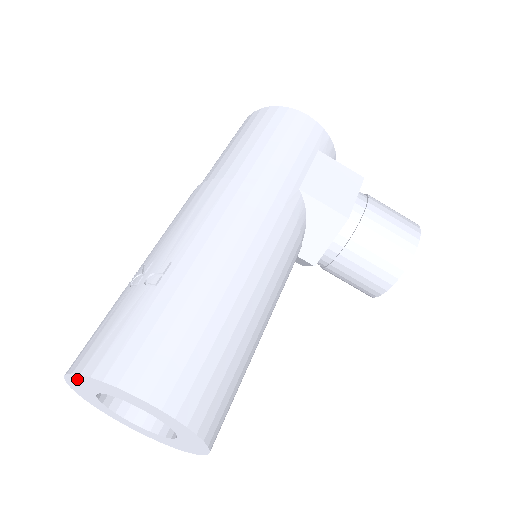
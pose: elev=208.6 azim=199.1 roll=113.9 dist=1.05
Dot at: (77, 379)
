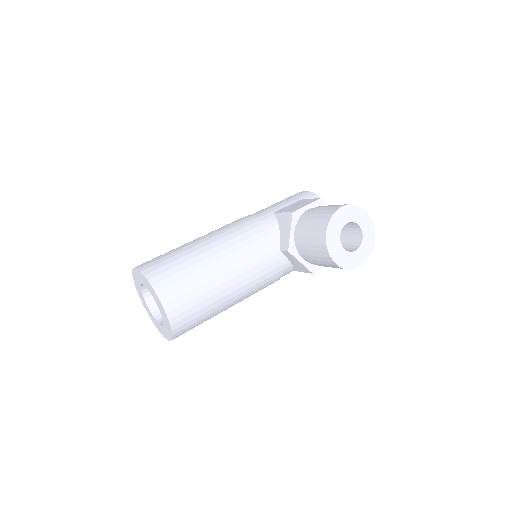
Dot at: (138, 289)
